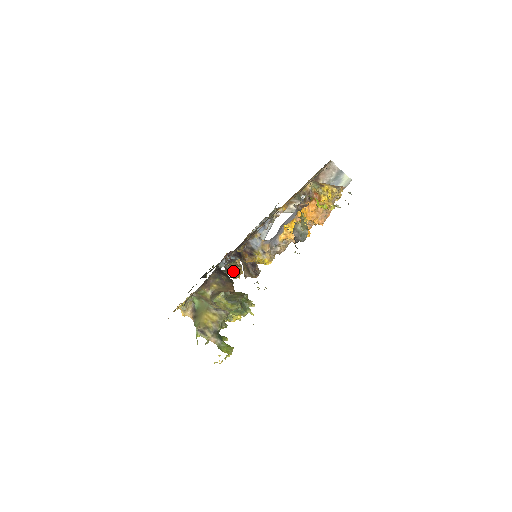
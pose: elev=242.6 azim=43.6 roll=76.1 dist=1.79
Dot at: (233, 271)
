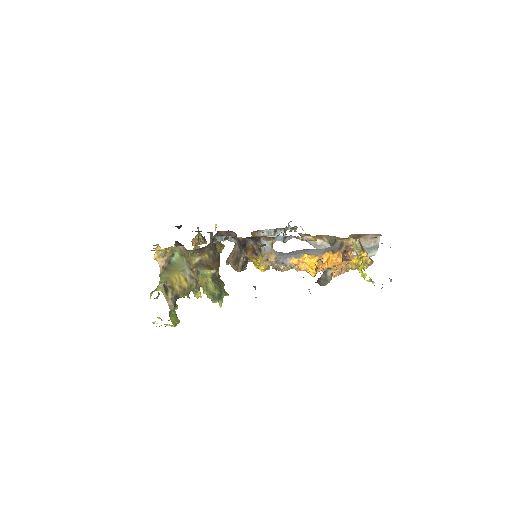
Dot at: (218, 248)
